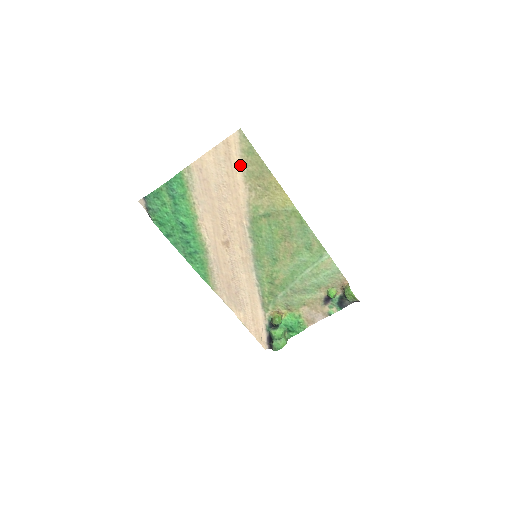
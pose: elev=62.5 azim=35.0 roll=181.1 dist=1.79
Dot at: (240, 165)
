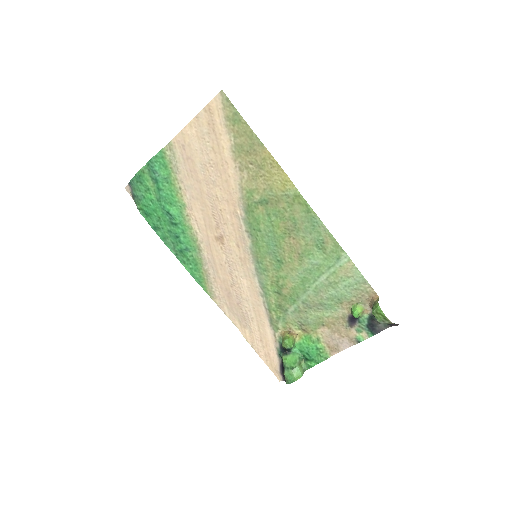
Dot at: (226, 137)
